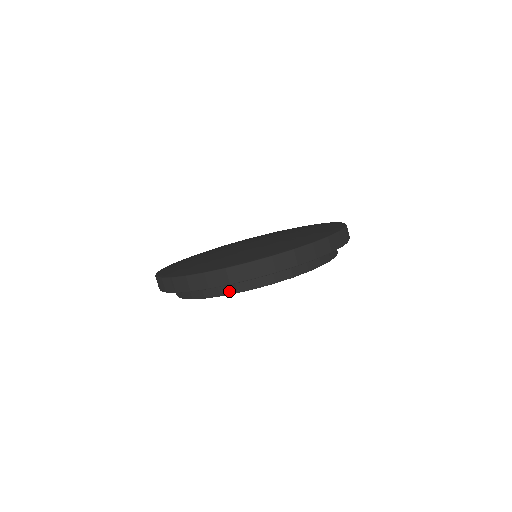
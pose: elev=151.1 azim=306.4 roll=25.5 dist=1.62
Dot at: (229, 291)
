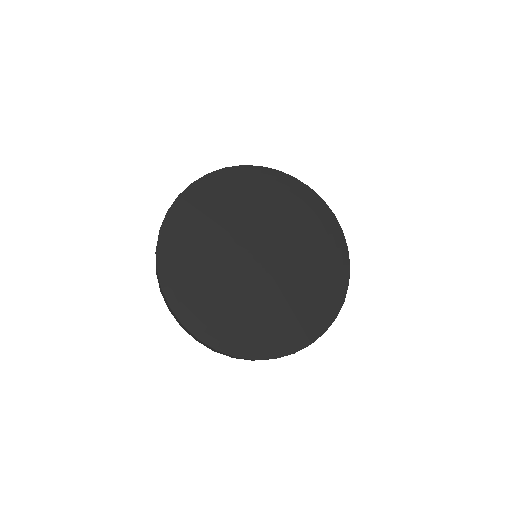
Dot at: occluded
